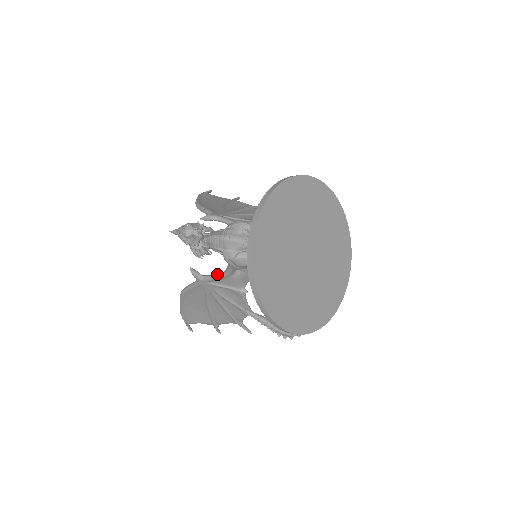
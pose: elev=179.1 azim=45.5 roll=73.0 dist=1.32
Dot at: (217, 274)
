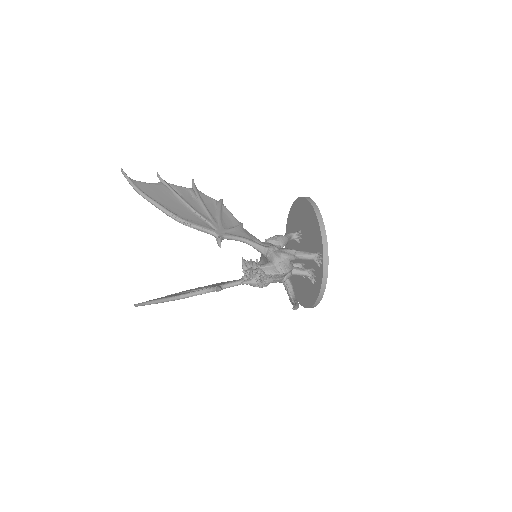
Dot at: (237, 283)
